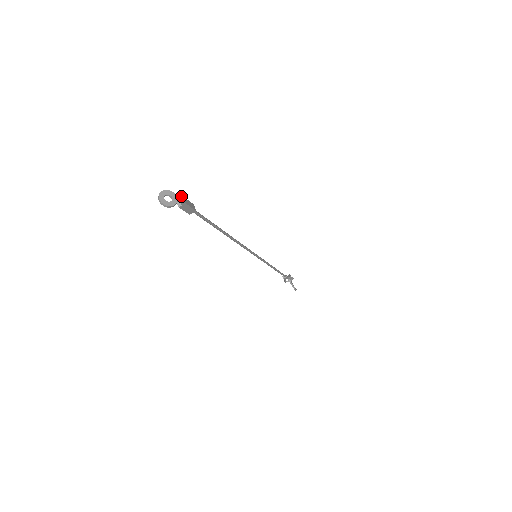
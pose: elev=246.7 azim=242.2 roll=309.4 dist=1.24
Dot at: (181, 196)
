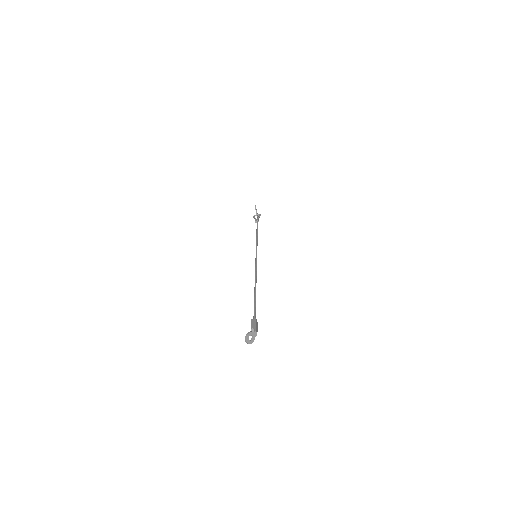
Dot at: (256, 331)
